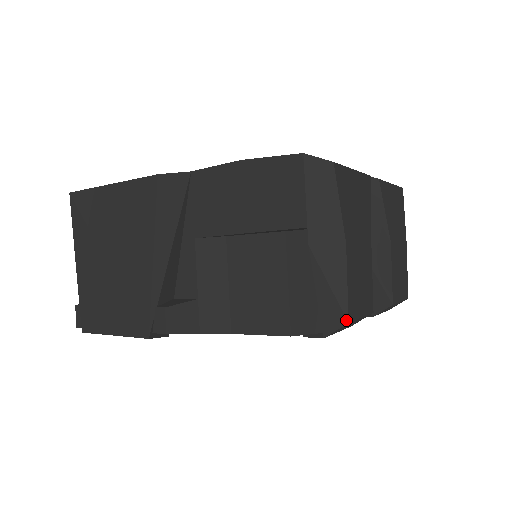
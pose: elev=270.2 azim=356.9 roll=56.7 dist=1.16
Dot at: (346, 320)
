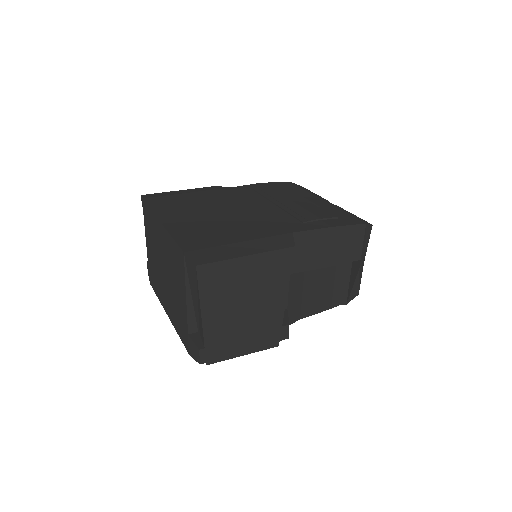
Dot at: (358, 294)
